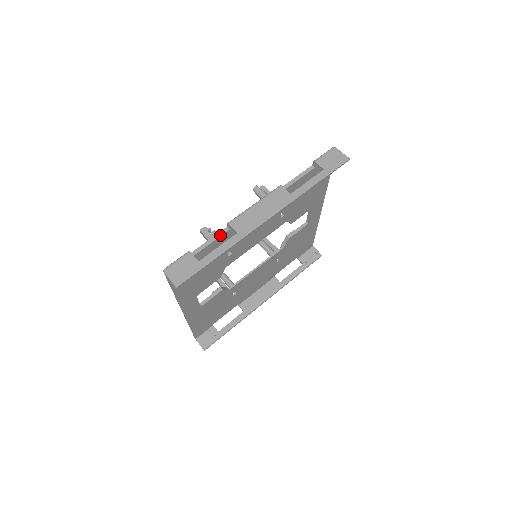
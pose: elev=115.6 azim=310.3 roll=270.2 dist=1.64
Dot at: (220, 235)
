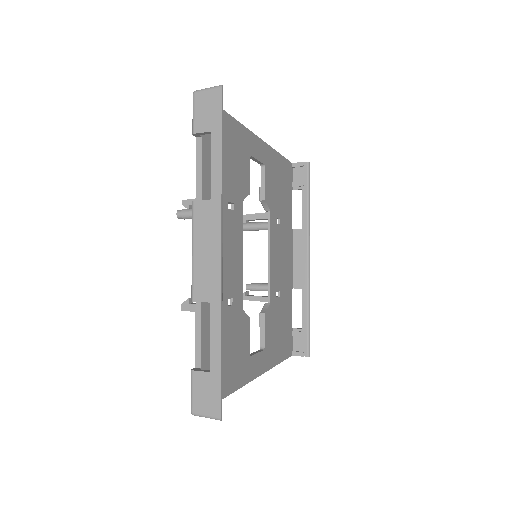
Dot at: (199, 318)
